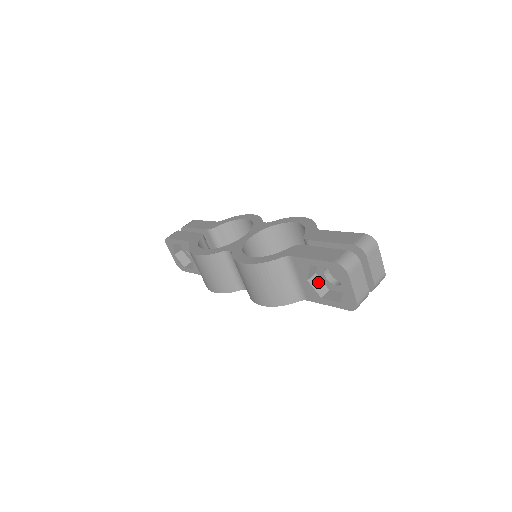
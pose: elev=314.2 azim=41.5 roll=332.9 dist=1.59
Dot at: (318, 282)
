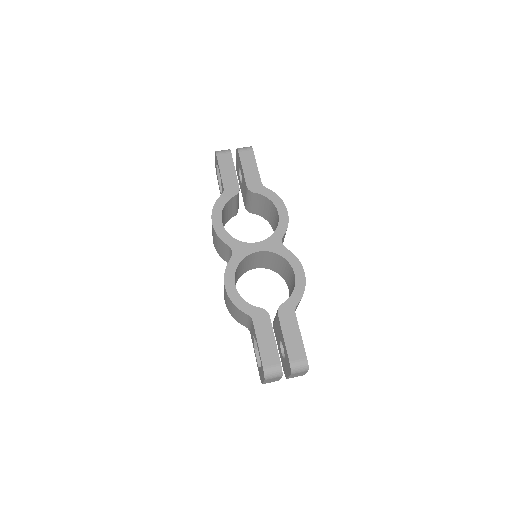
Dot at: occluded
